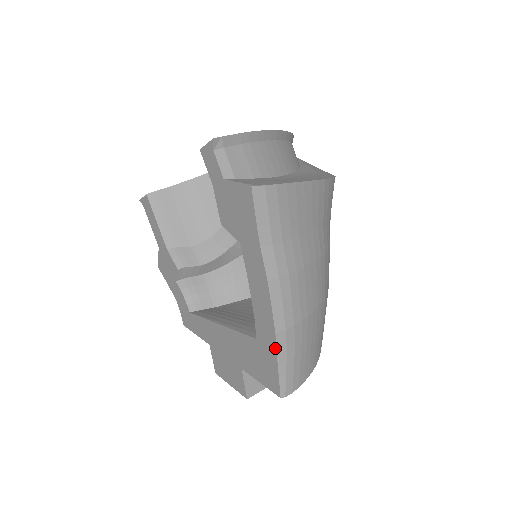
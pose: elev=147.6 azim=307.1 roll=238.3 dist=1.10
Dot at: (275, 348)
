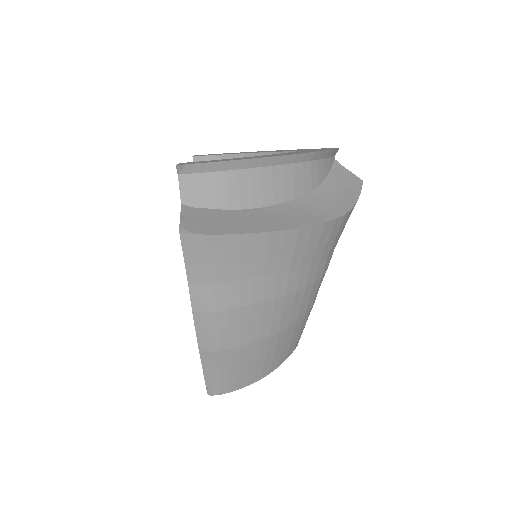
Dot at: (201, 360)
